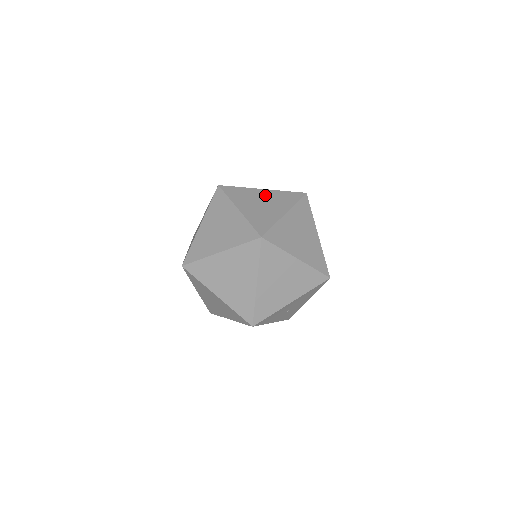
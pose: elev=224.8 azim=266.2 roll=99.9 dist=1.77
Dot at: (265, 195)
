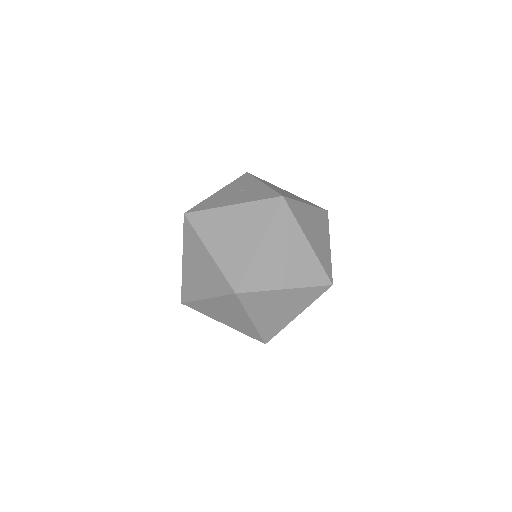
Dot at: (313, 215)
